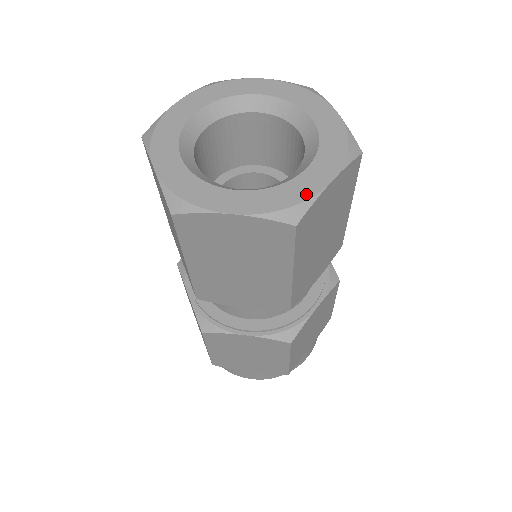
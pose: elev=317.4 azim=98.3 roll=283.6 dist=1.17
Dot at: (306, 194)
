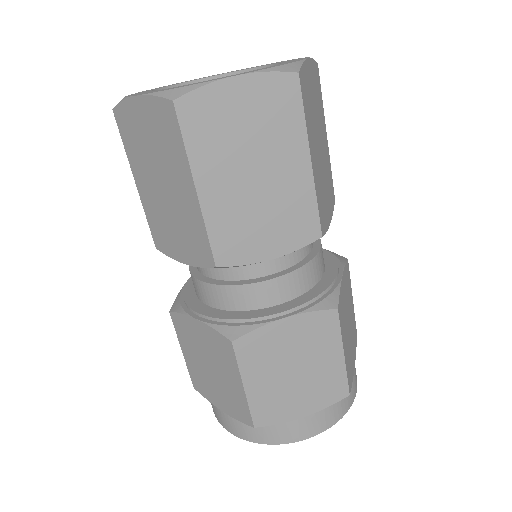
Dot at: (202, 82)
